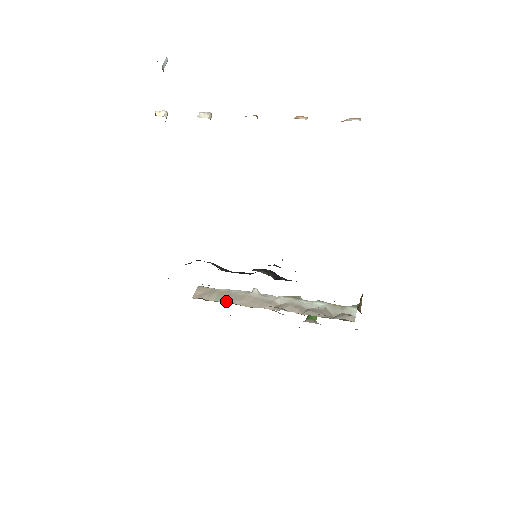
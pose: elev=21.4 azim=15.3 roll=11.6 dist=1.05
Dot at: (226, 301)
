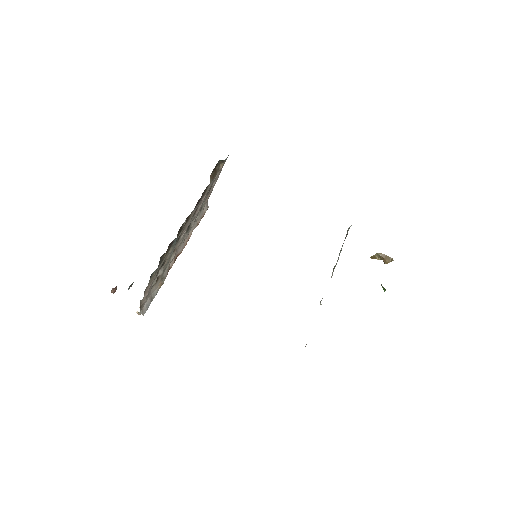
Dot at: occluded
